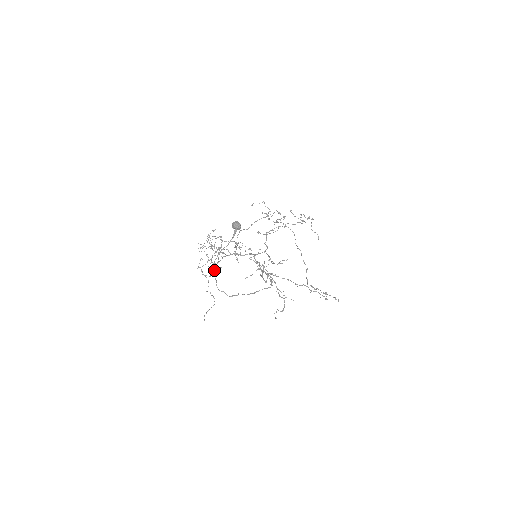
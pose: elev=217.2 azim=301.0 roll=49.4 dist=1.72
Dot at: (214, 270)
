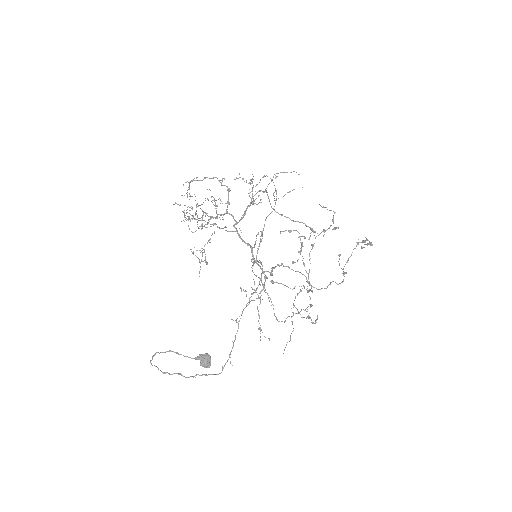
Dot at: (154, 355)
